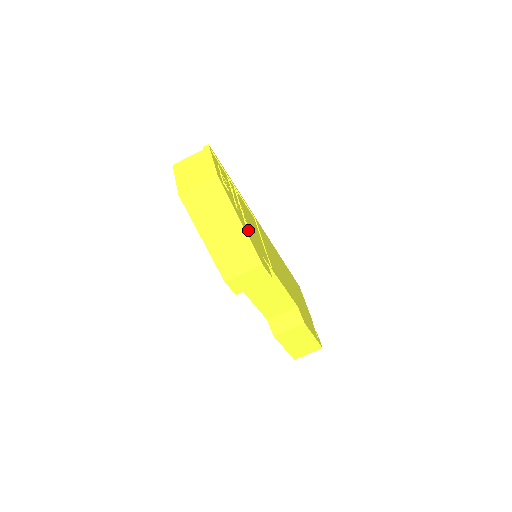
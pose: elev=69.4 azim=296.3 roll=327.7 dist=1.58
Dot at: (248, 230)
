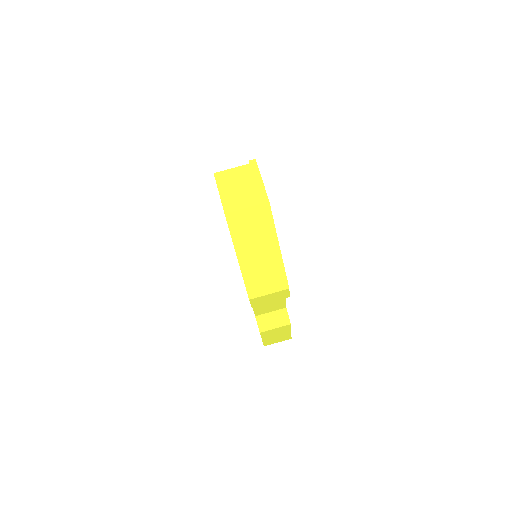
Dot at: occluded
